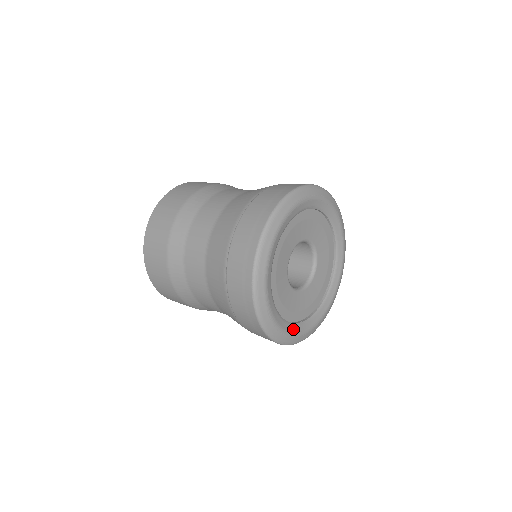
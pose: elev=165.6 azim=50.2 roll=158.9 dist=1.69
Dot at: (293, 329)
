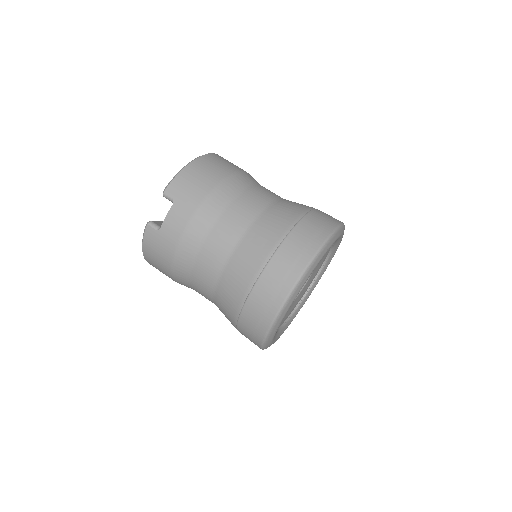
Dot at: (316, 283)
